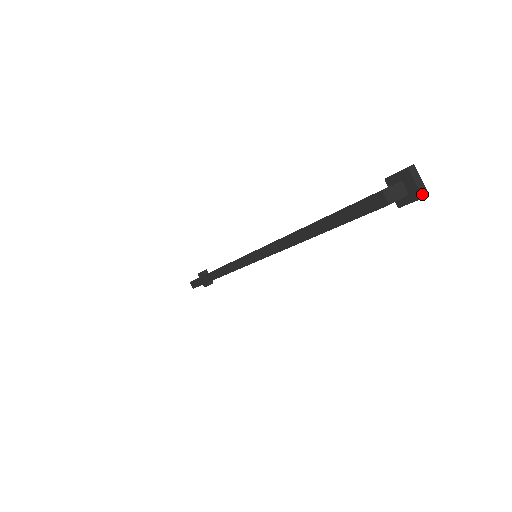
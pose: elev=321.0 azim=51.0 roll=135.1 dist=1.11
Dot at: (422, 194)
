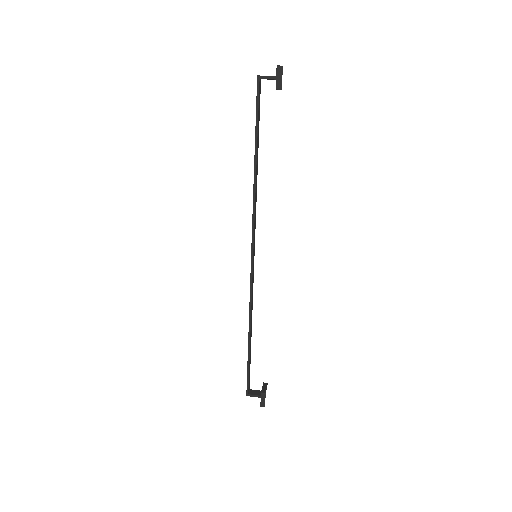
Dot at: (277, 66)
